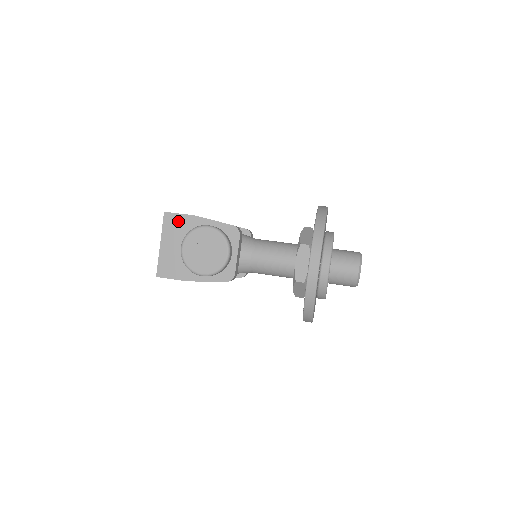
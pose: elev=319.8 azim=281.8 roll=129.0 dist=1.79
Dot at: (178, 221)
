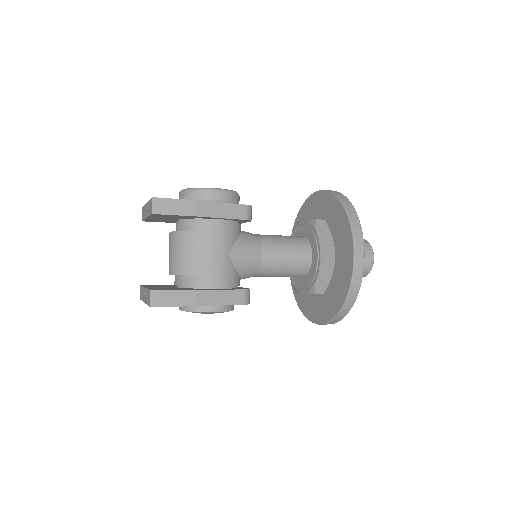
Dot at: occluded
